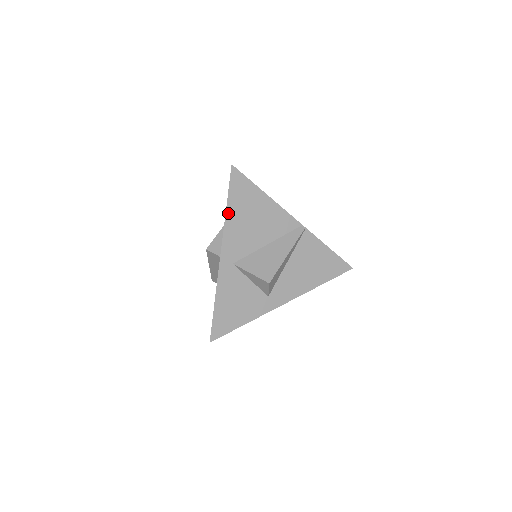
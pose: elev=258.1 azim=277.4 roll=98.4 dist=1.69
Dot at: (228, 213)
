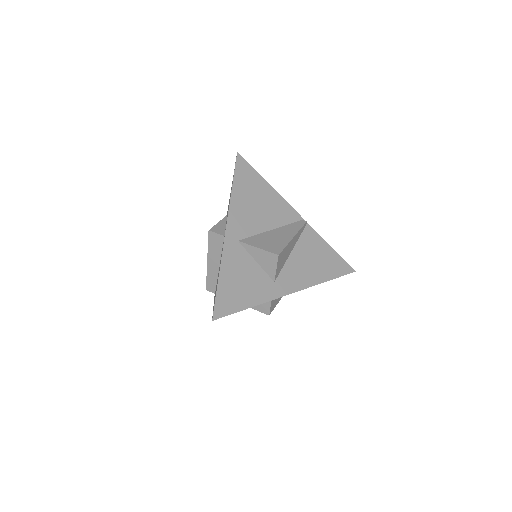
Dot at: (234, 192)
